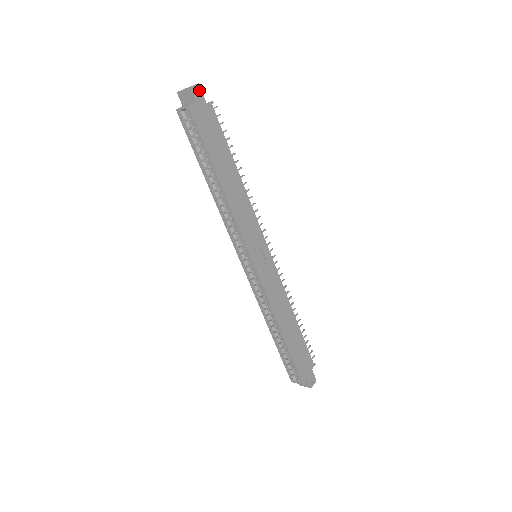
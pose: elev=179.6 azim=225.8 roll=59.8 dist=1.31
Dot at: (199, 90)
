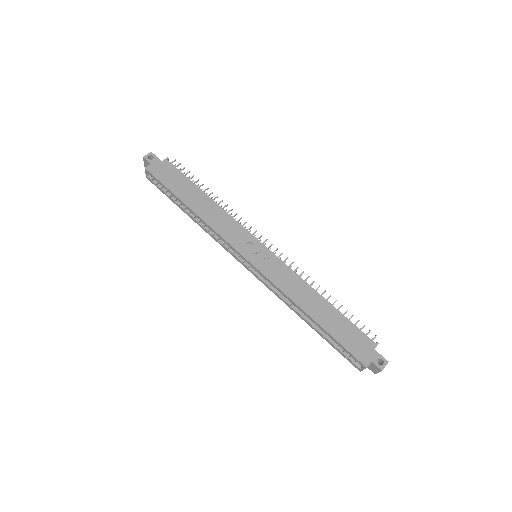
Dot at: (153, 156)
